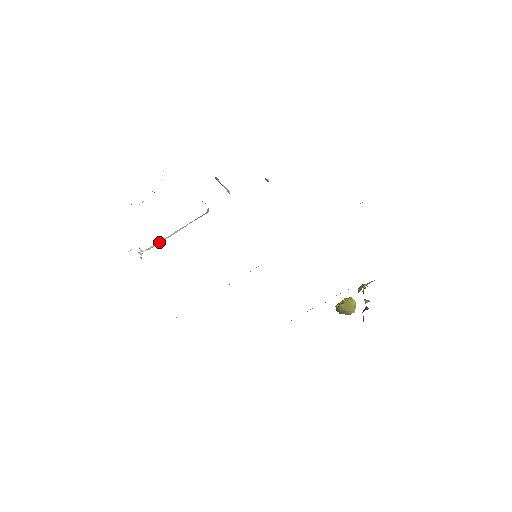
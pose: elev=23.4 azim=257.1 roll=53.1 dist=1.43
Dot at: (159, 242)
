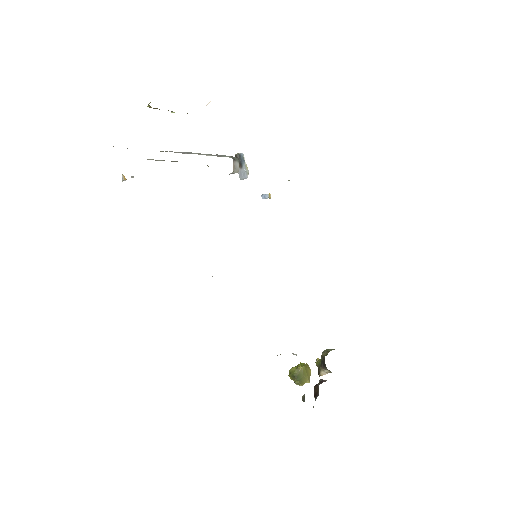
Dot at: occluded
